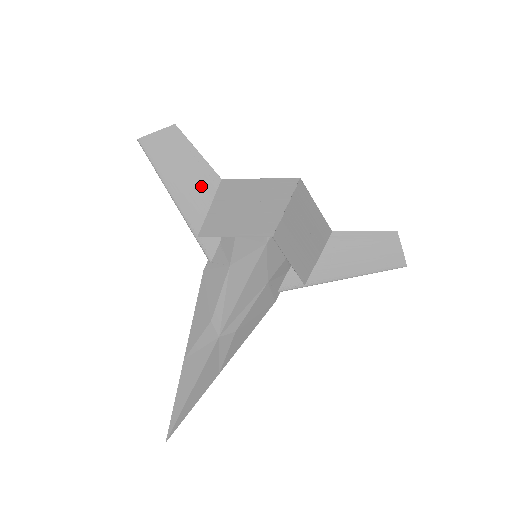
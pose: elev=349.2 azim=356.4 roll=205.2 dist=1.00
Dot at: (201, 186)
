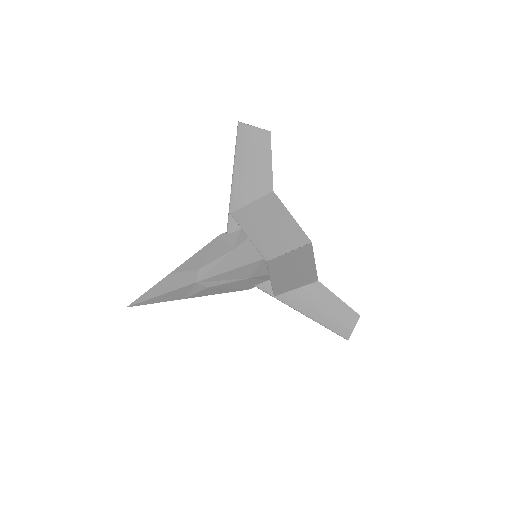
Dot at: (256, 185)
